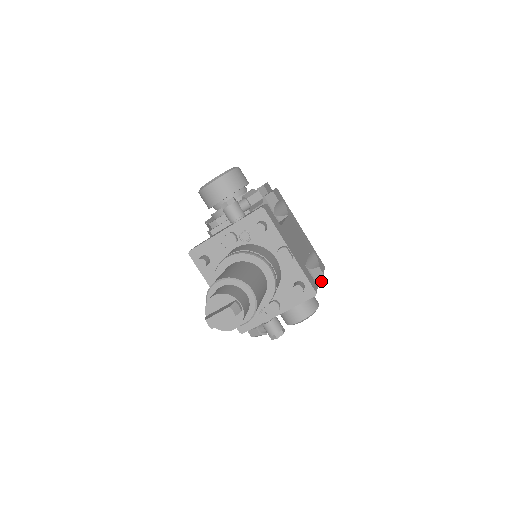
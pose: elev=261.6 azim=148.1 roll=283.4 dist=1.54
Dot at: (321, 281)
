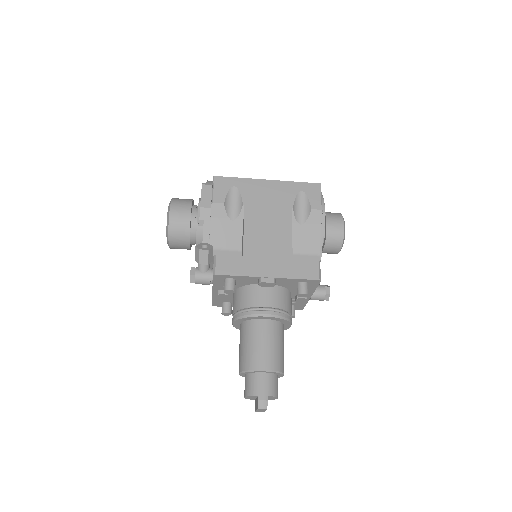
Dot at: (324, 219)
